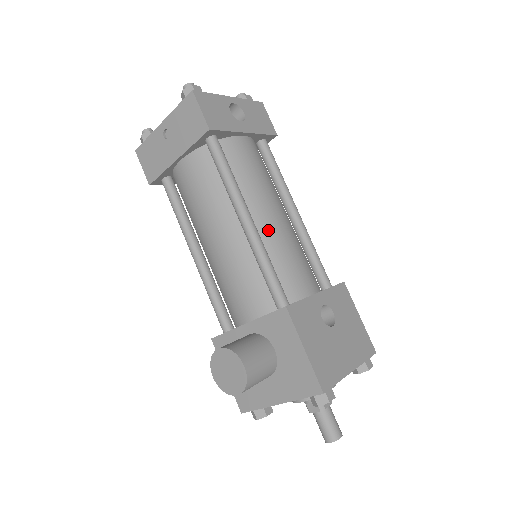
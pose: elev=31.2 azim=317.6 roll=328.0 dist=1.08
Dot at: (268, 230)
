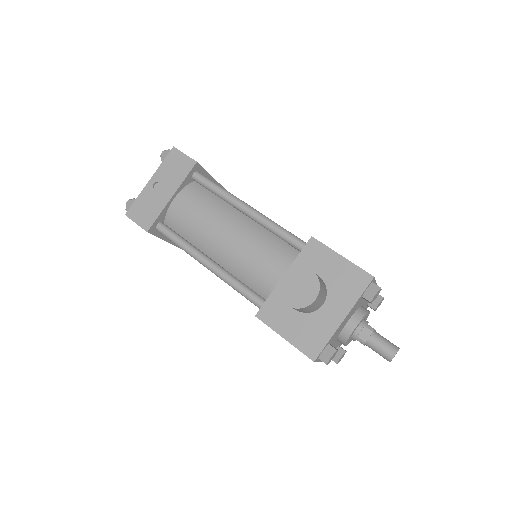
Dot at: occluded
